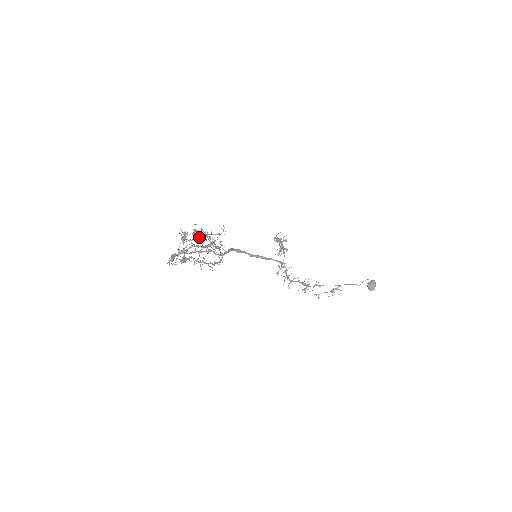
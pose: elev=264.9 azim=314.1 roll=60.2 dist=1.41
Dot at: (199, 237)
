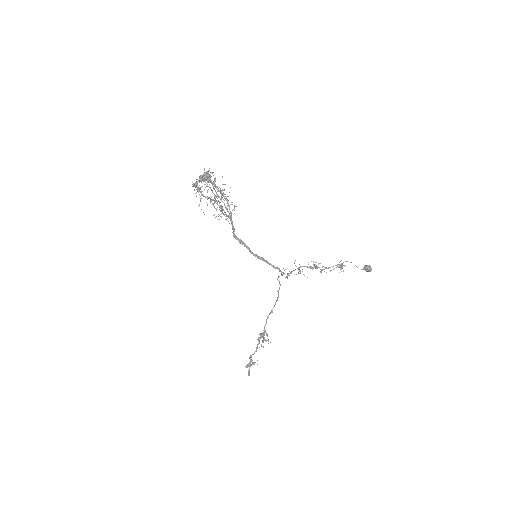
Dot at: (215, 178)
